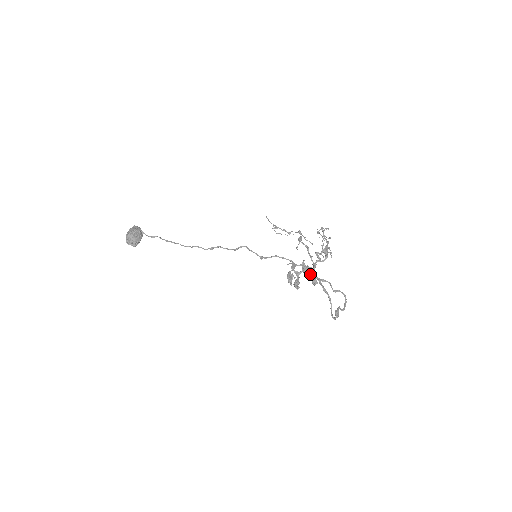
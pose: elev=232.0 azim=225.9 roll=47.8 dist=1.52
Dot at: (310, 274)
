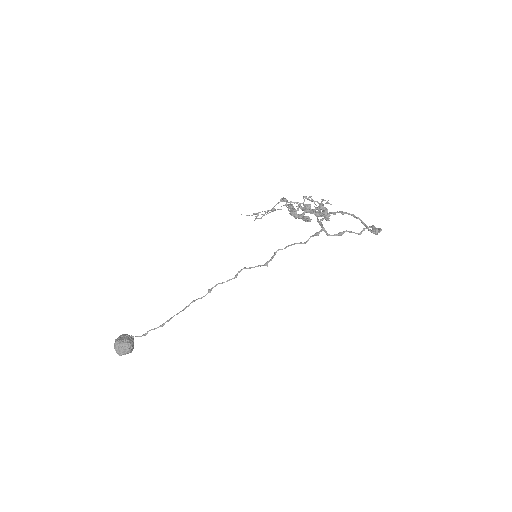
Dot at: (316, 212)
